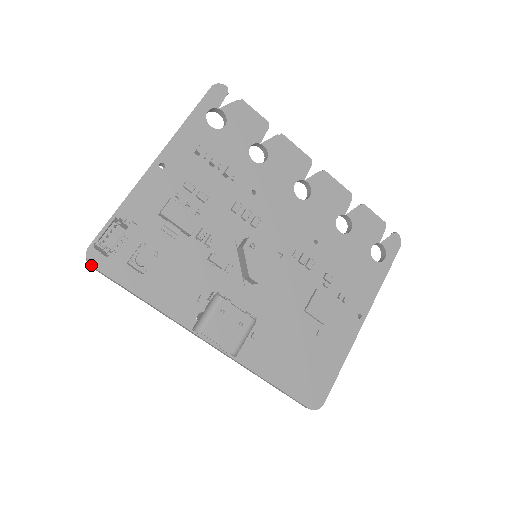
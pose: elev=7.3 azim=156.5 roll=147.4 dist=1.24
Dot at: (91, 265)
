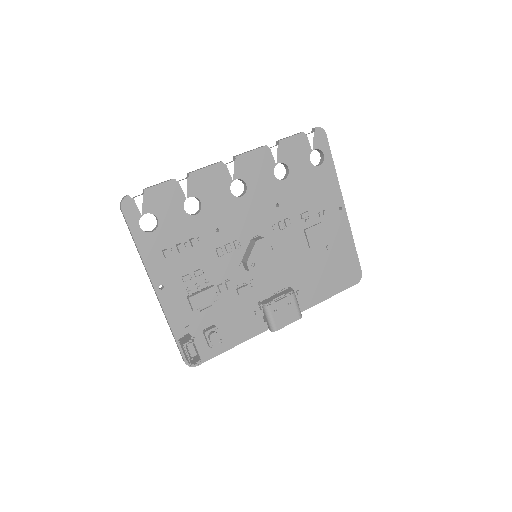
Dot at: occluded
